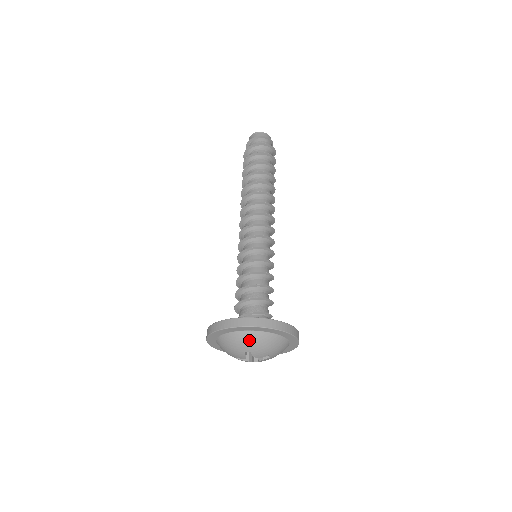
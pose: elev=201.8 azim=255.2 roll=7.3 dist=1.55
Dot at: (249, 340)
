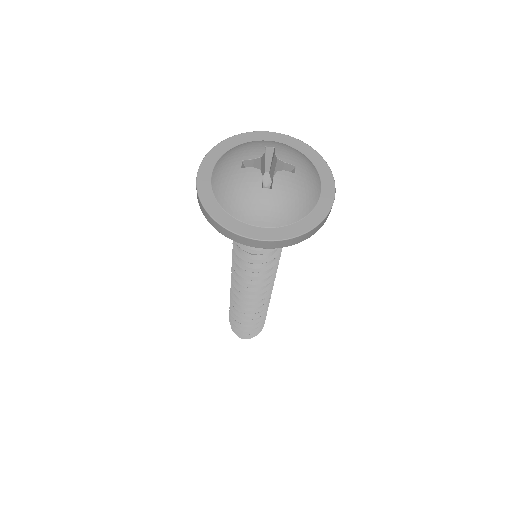
Dot at: (276, 142)
